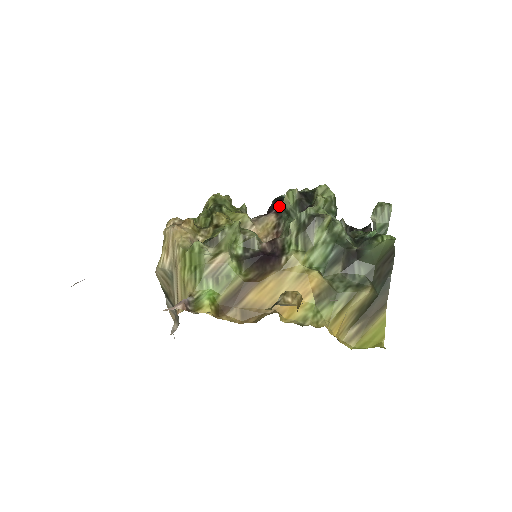
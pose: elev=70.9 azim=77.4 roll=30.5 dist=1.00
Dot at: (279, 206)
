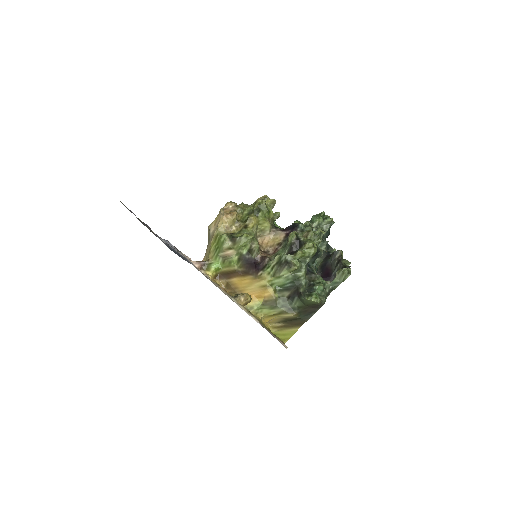
Dot at: (291, 231)
